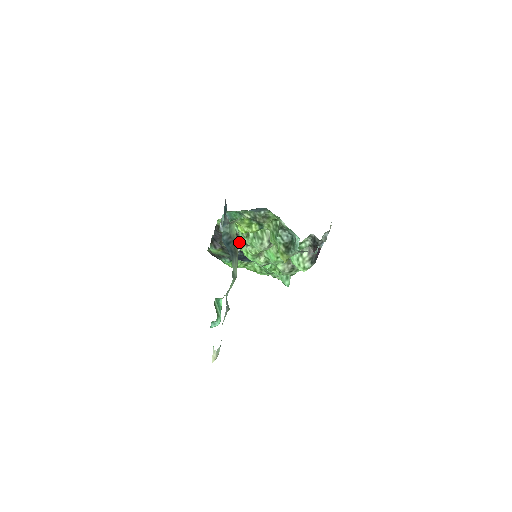
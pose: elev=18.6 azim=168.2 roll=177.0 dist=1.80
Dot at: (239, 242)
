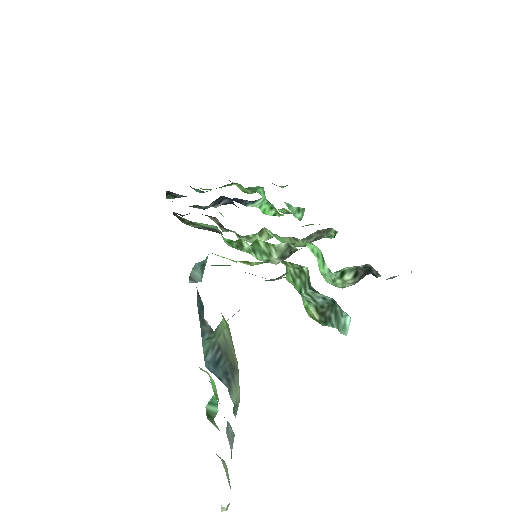
Dot at: (221, 225)
